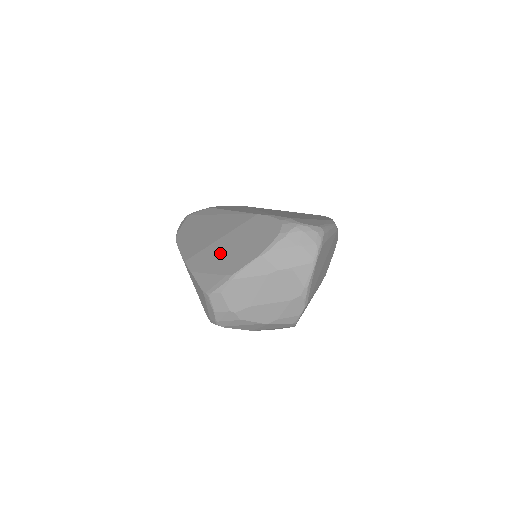
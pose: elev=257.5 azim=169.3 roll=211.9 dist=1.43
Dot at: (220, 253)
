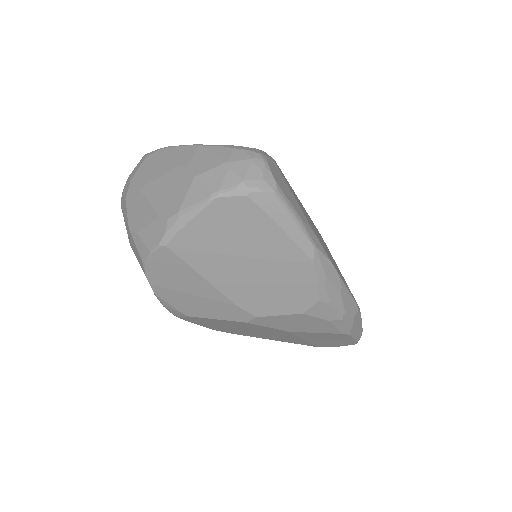
Dot at: occluded
